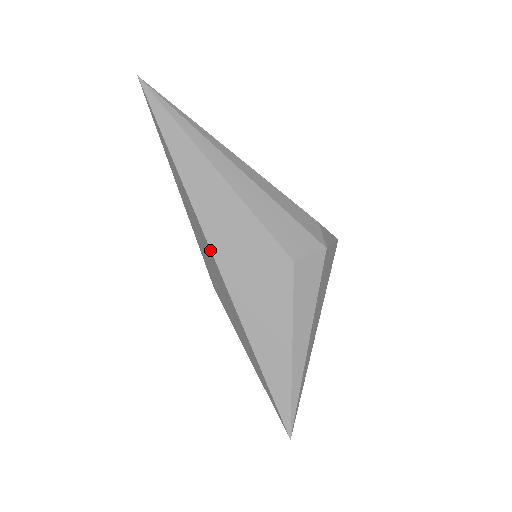
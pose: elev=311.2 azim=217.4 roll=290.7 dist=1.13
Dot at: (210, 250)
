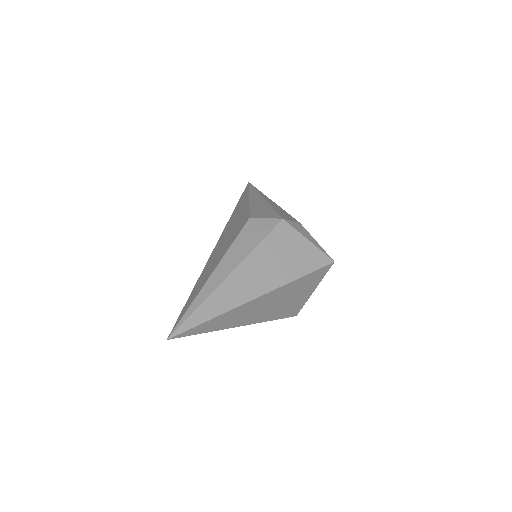
Dot at: occluded
